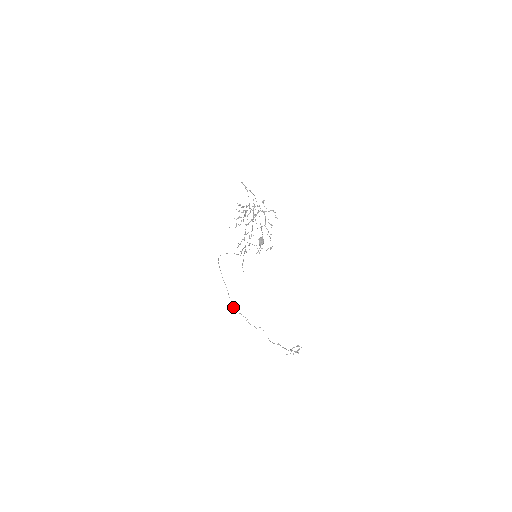
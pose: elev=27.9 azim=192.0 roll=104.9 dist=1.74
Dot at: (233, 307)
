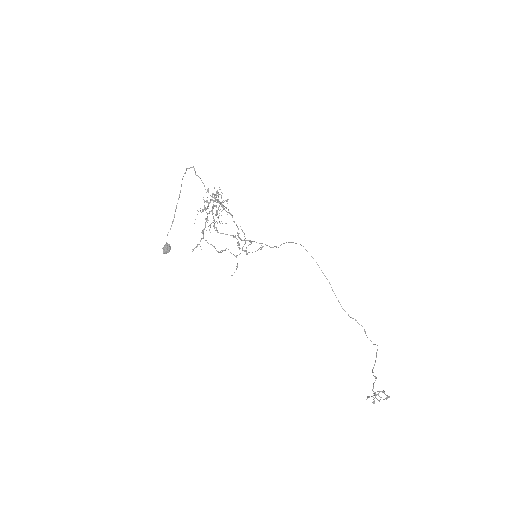
Dot at: (342, 308)
